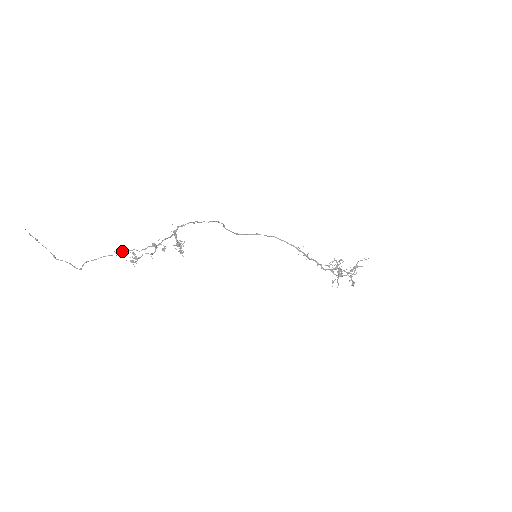
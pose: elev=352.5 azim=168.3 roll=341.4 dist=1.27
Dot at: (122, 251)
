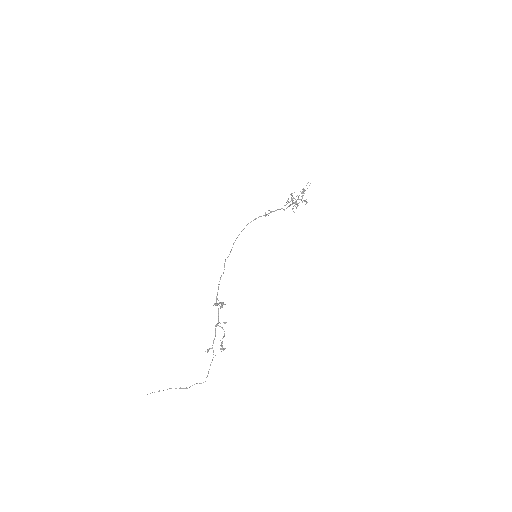
Dot at: occluded
